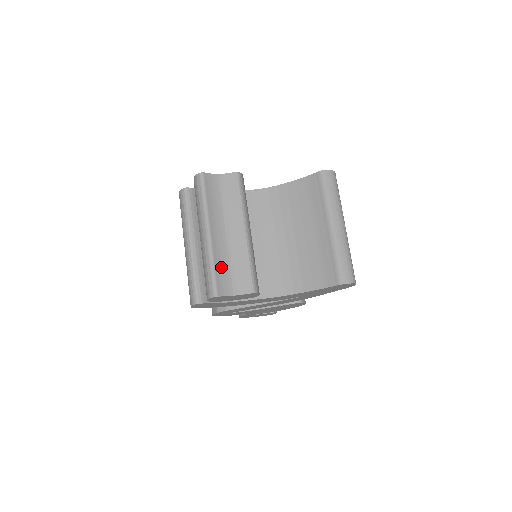
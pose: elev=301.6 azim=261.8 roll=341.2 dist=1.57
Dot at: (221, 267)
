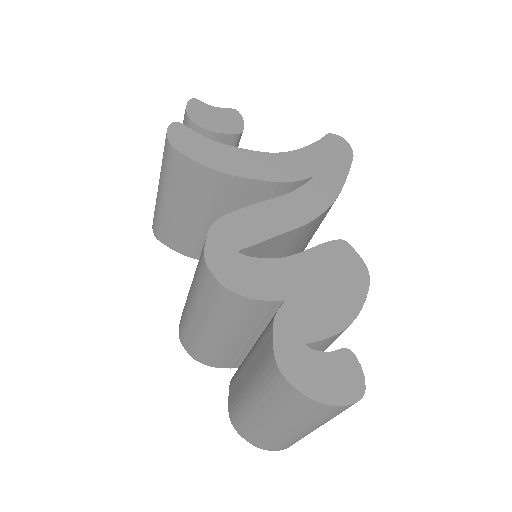
Dot at: occluded
